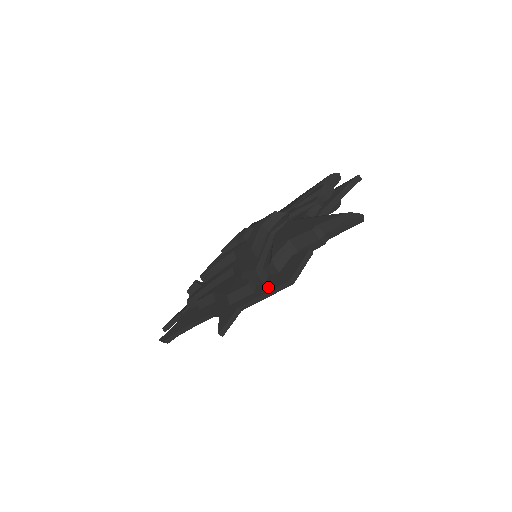
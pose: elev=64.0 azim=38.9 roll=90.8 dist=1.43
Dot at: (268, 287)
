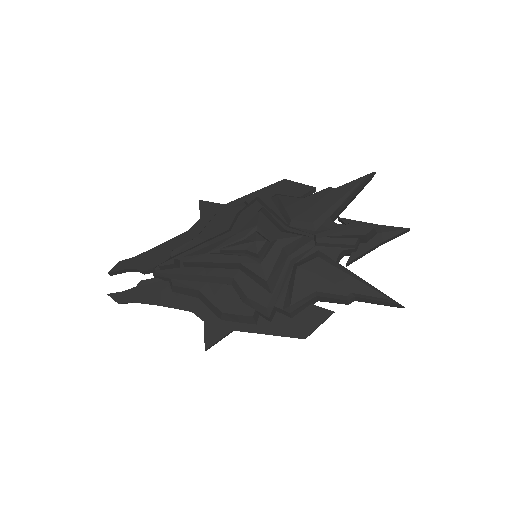
Dot at: (276, 330)
